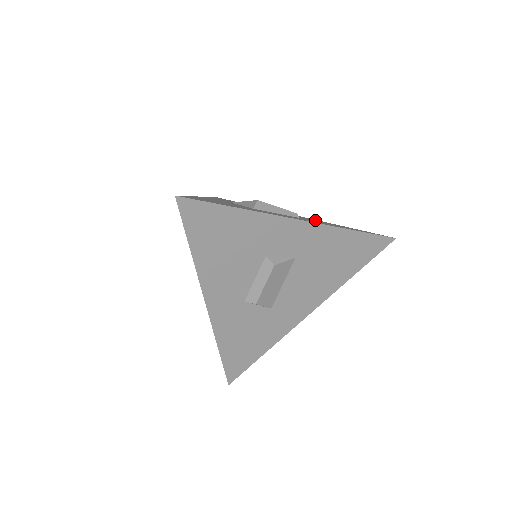
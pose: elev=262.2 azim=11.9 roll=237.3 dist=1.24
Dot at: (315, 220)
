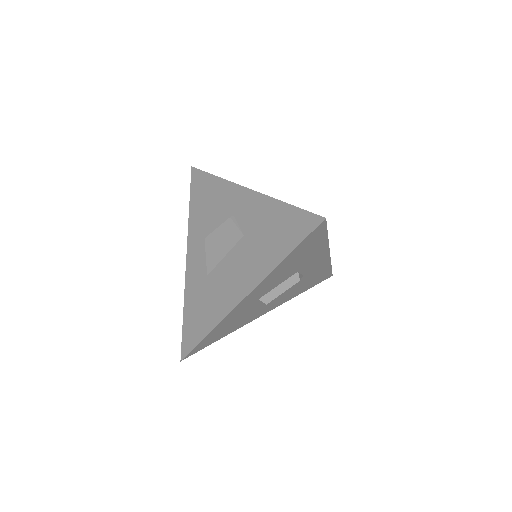
Dot at: occluded
